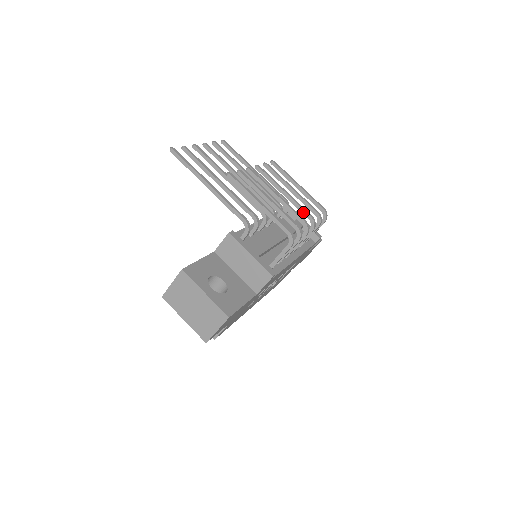
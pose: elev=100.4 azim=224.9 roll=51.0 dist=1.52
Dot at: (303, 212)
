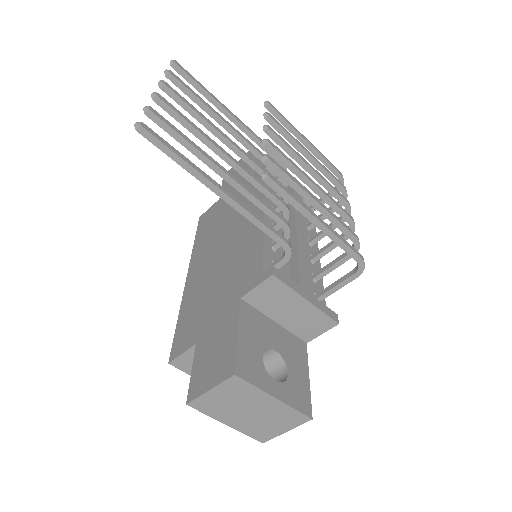
Dot at: (337, 197)
